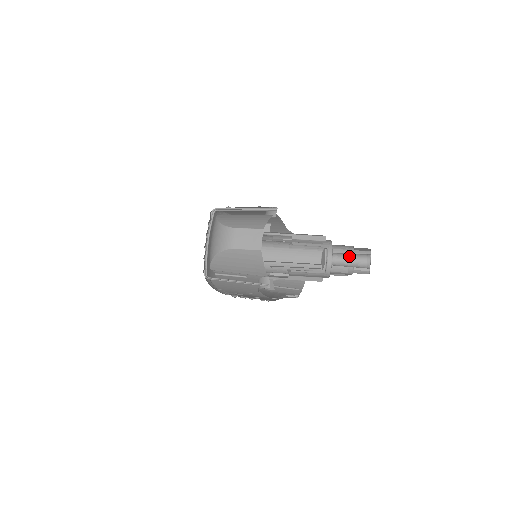
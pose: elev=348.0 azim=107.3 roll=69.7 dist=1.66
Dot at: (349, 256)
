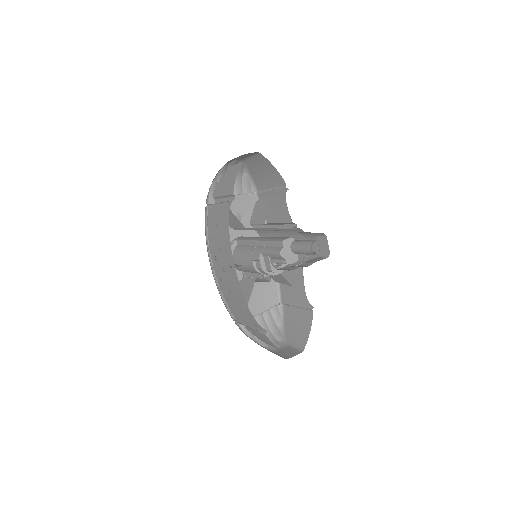
Dot at: occluded
